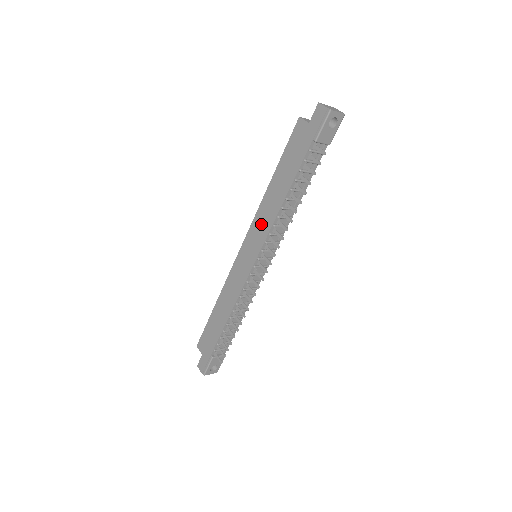
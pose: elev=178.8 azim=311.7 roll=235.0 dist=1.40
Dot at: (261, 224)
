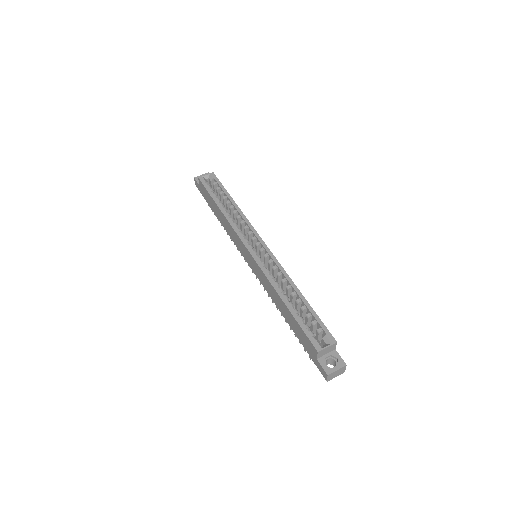
Dot at: (264, 280)
